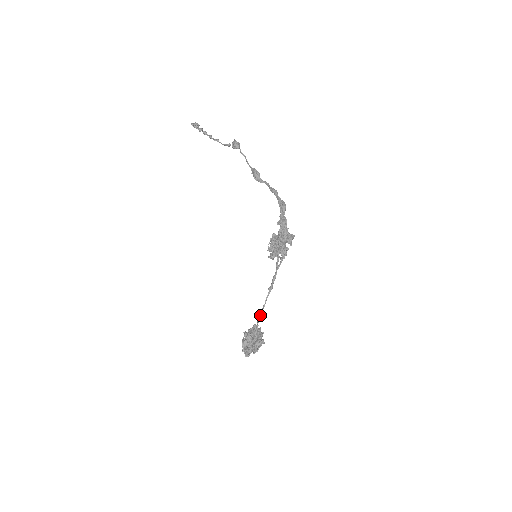
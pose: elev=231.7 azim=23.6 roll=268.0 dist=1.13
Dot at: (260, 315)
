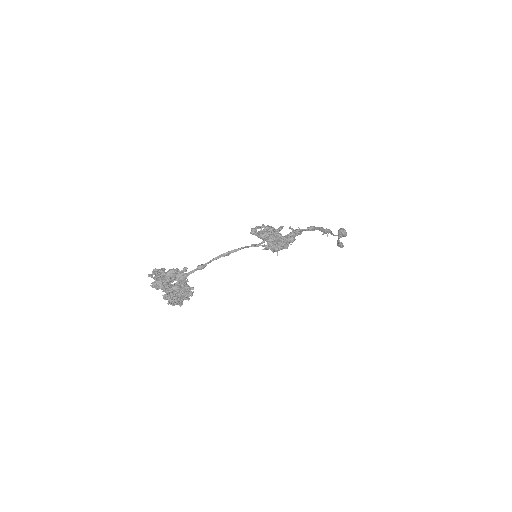
Dot at: (198, 266)
